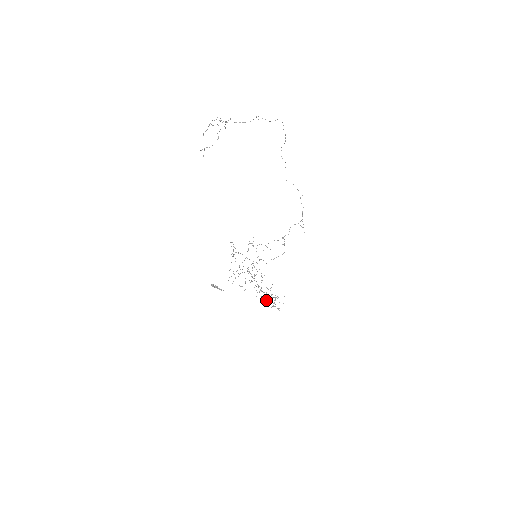
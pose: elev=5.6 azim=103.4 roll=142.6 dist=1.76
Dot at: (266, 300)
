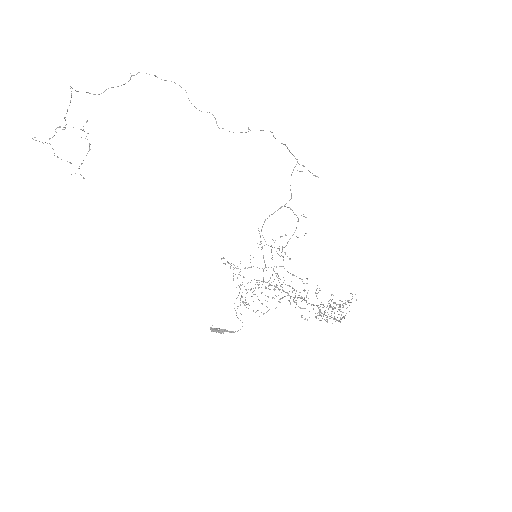
Dot at: occluded
